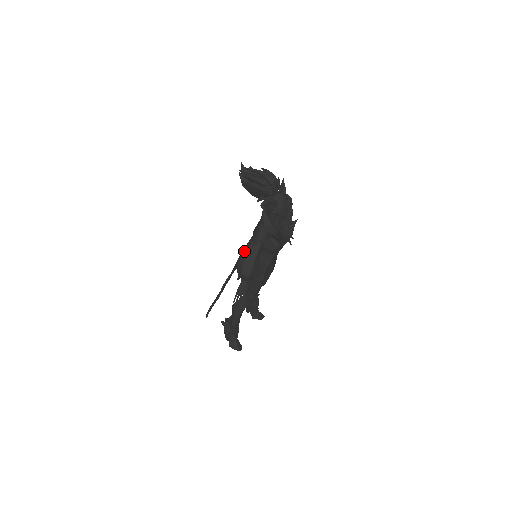
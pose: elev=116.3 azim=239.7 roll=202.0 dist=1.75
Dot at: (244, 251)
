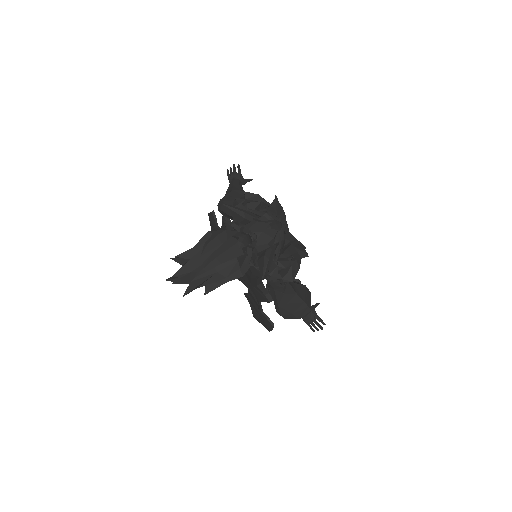
Dot at: (277, 305)
